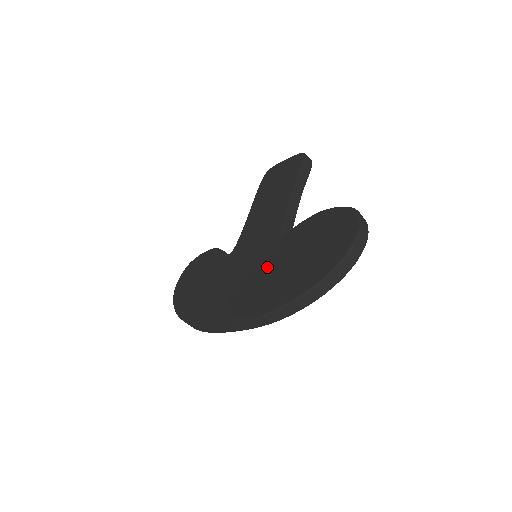
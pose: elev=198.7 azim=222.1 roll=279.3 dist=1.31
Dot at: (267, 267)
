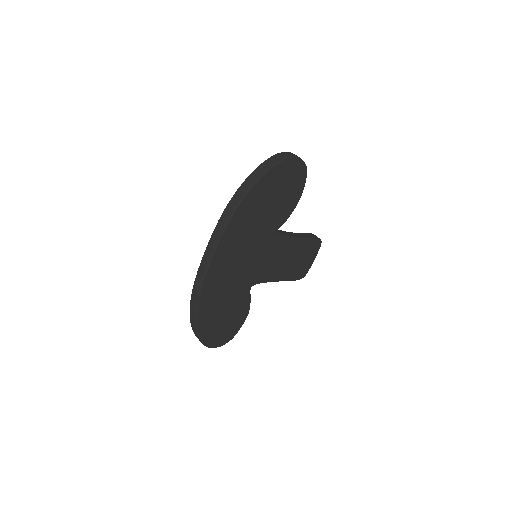
Dot at: occluded
